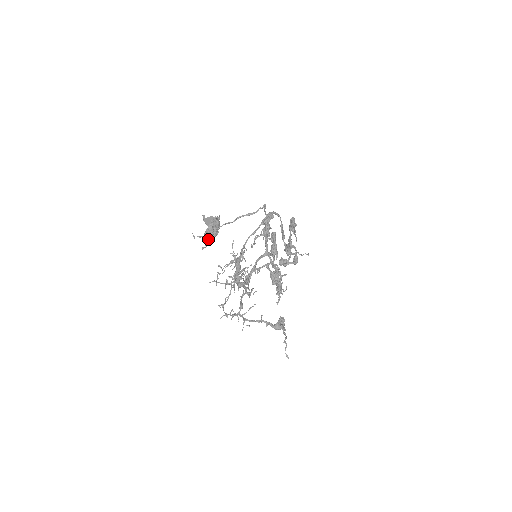
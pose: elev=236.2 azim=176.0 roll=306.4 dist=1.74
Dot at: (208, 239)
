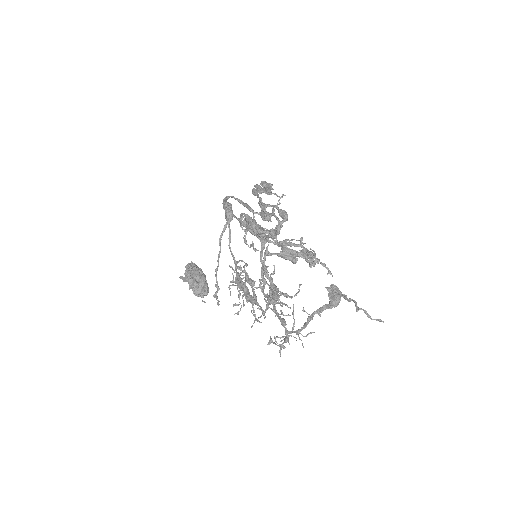
Dot at: (201, 293)
